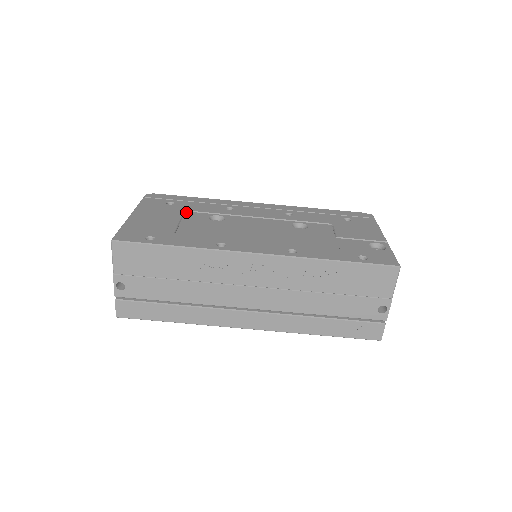
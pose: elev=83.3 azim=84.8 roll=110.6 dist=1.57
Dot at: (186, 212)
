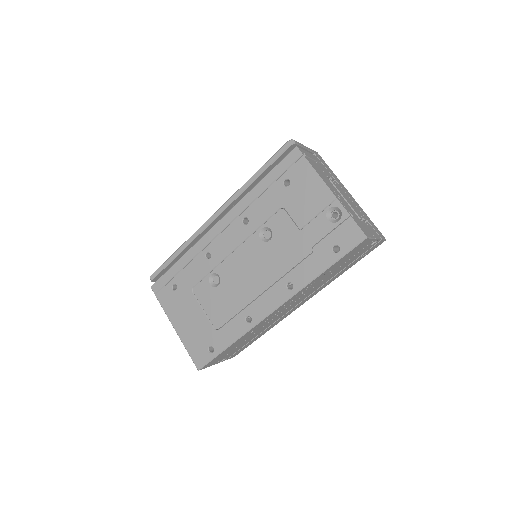
Dot at: (193, 291)
